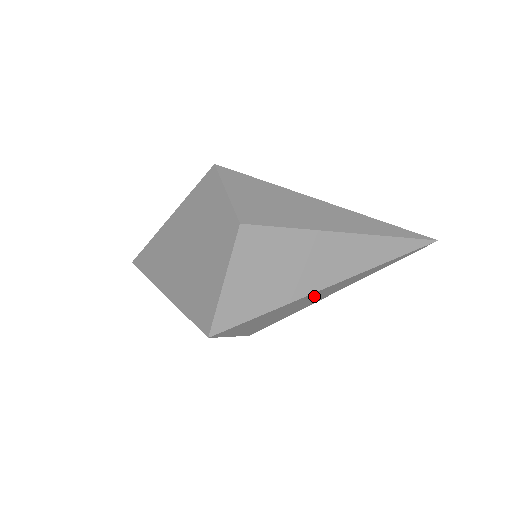
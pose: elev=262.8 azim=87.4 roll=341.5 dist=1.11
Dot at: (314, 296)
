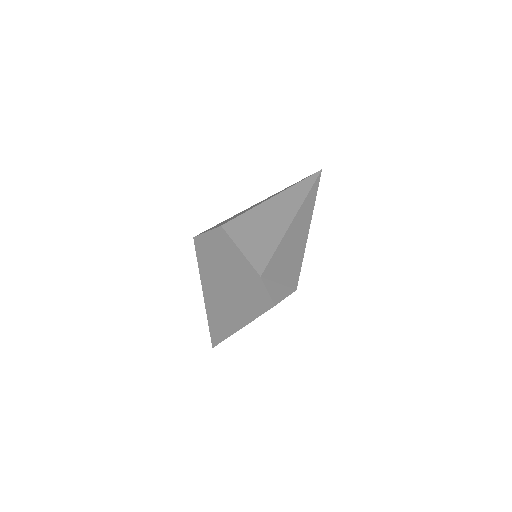
Dot at: (295, 232)
